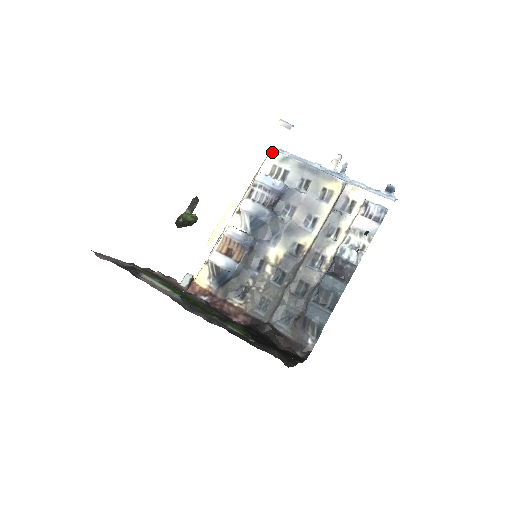
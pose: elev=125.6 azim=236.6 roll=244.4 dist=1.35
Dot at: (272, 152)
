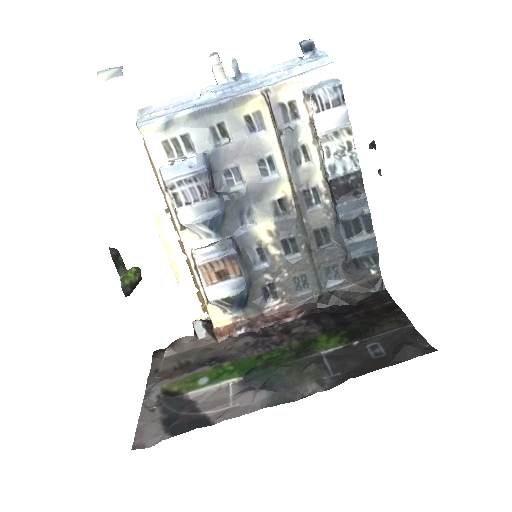
Dot at: (144, 130)
